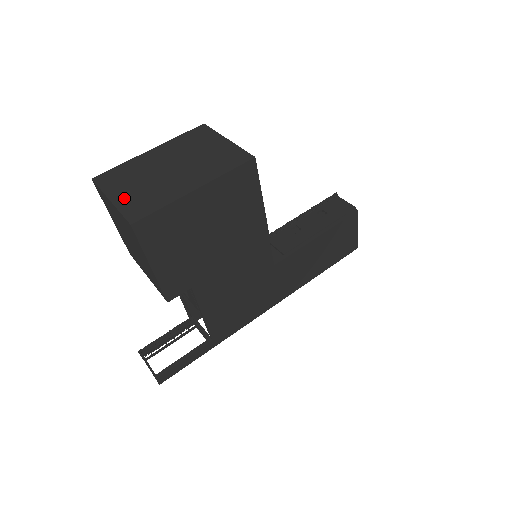
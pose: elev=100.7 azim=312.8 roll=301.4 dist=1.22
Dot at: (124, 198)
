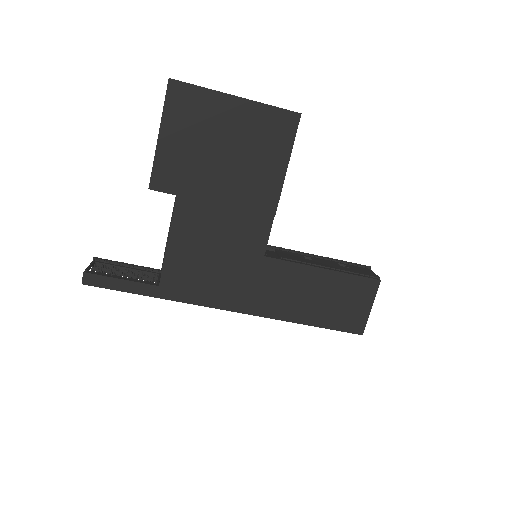
Dot at: occluded
